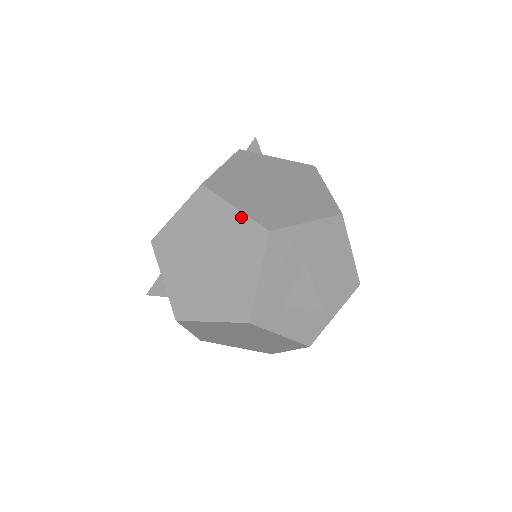
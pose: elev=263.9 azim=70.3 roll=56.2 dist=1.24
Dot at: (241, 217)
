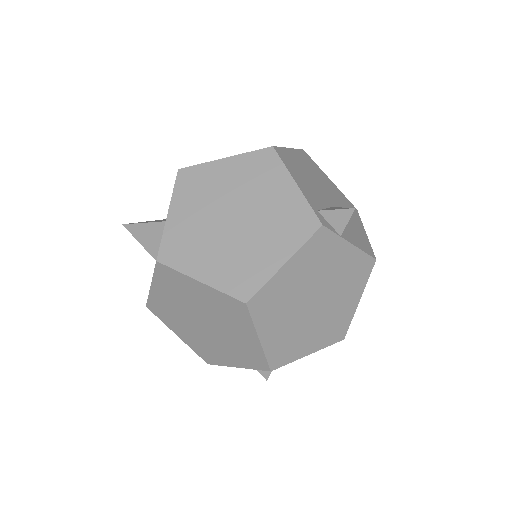
Dot at: (258, 348)
